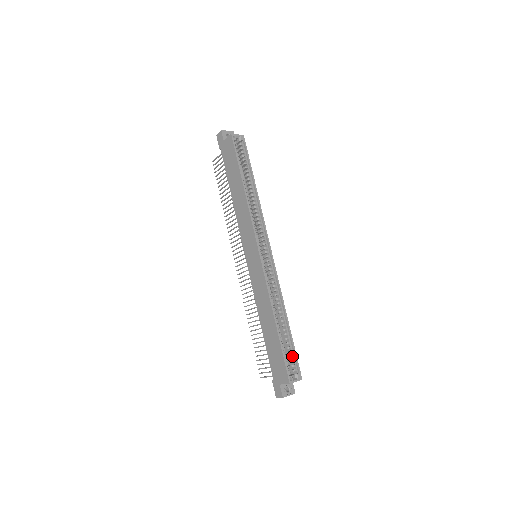
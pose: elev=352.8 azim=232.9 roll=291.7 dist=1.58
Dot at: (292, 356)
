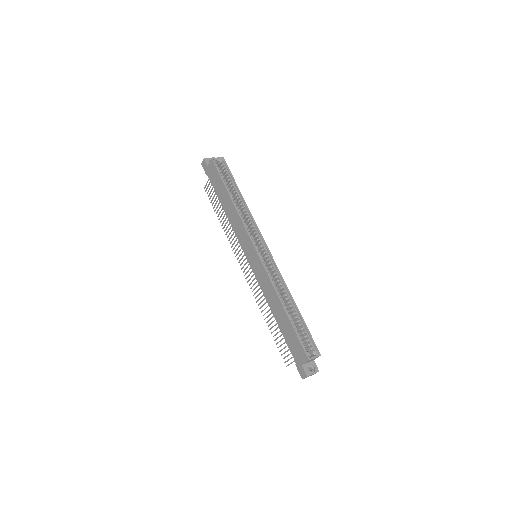
Dot at: (307, 336)
